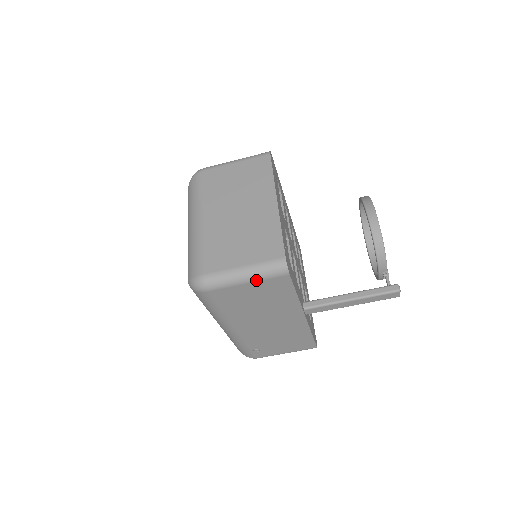
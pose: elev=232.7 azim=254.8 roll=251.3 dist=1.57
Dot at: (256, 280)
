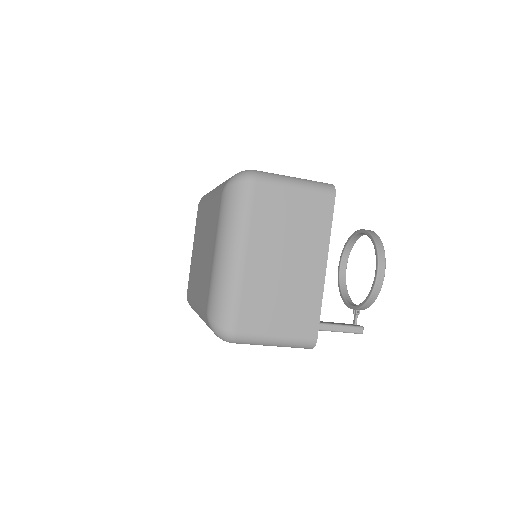
Dot at: (281, 346)
